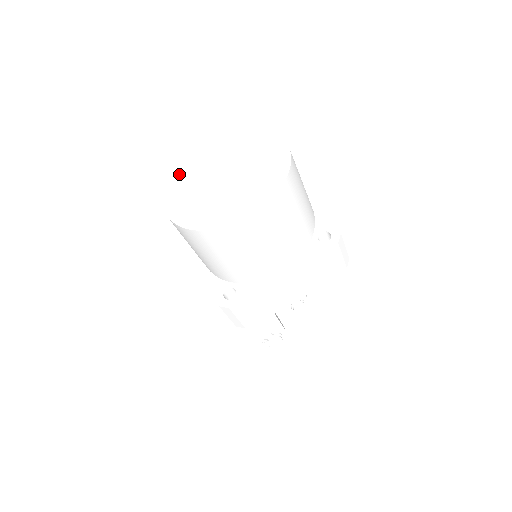
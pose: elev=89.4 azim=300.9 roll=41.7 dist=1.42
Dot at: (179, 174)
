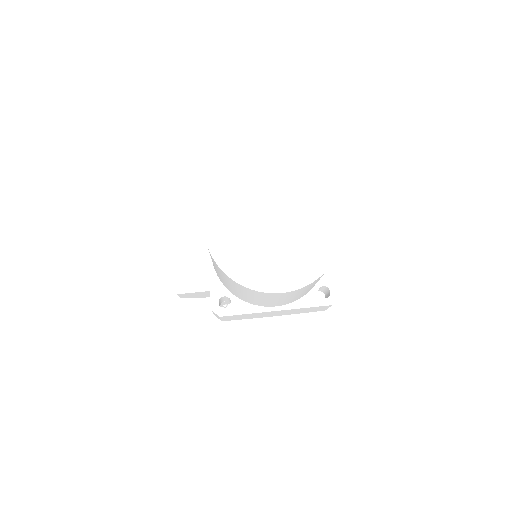
Dot at: (231, 191)
